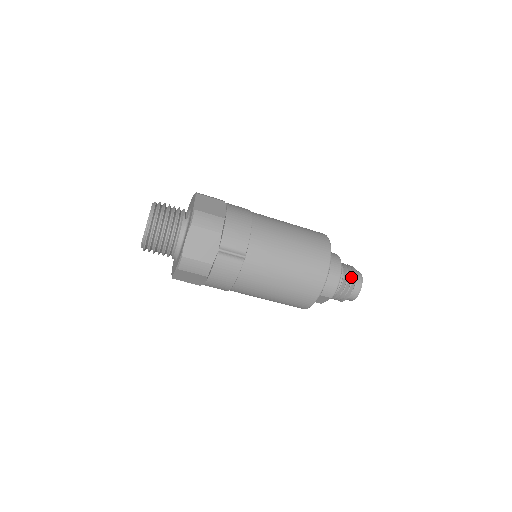
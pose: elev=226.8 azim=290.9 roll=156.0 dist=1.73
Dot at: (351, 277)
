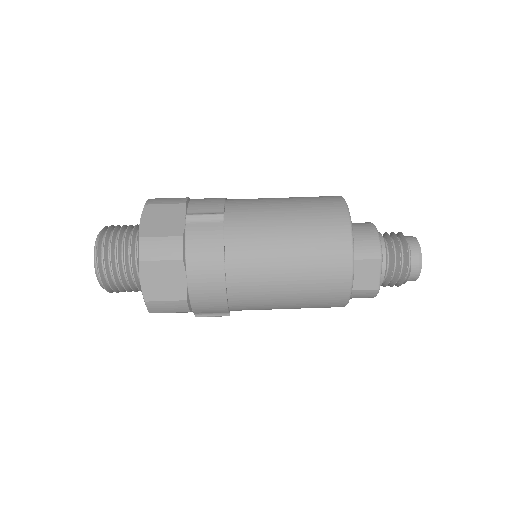
Dot at: (395, 234)
